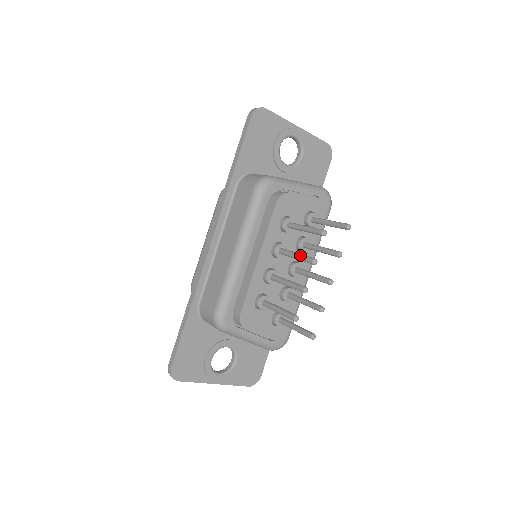
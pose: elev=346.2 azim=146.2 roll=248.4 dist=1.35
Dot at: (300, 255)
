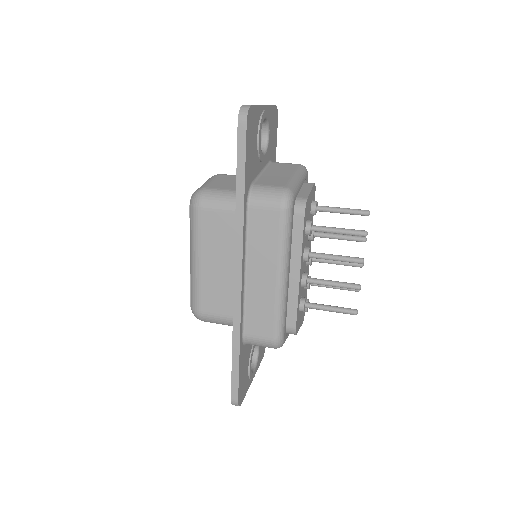
Dot at: (343, 258)
